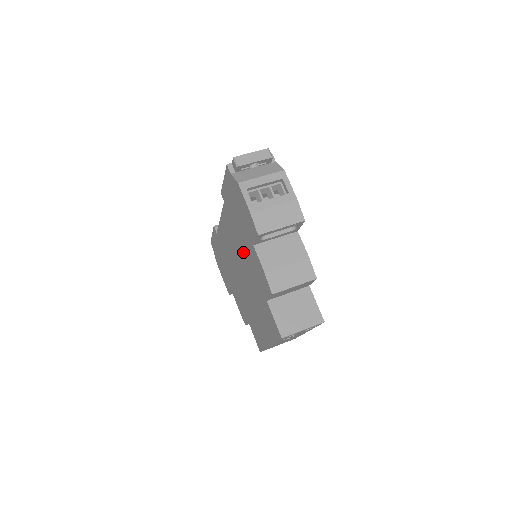
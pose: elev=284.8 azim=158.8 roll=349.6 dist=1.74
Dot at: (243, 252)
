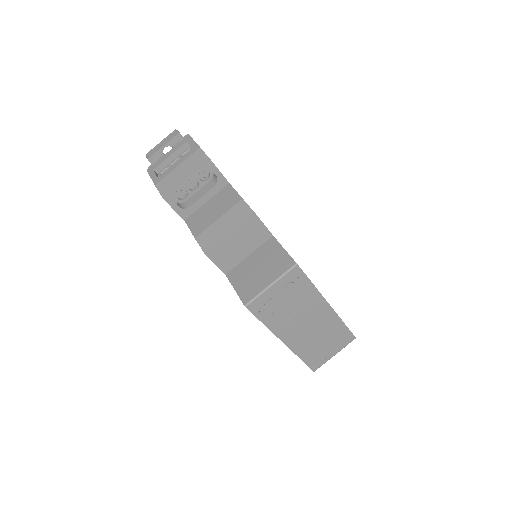
Dot at: occluded
